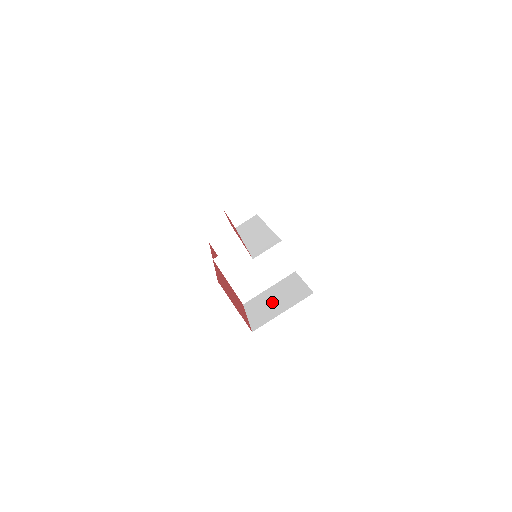
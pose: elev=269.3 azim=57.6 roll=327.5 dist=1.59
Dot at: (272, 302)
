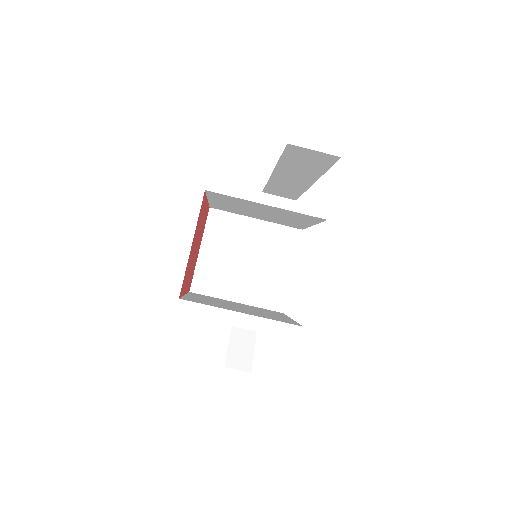
Dot at: (232, 305)
